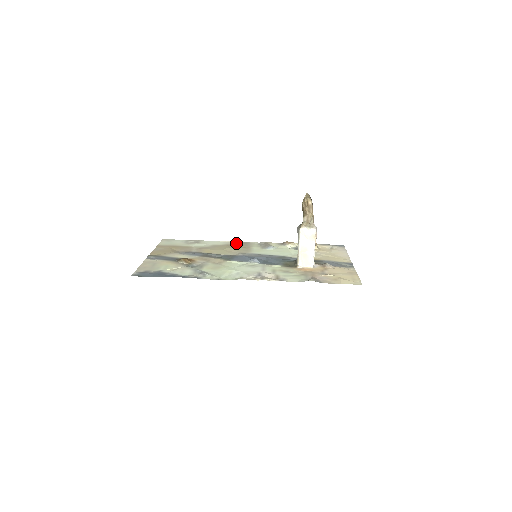
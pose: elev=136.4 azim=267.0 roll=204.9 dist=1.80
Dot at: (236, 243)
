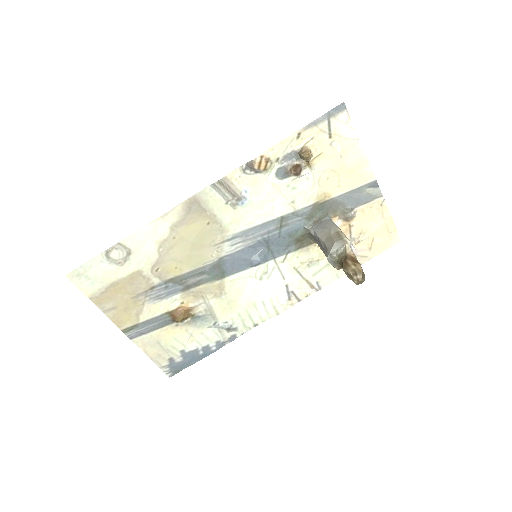
Dot at: (182, 214)
